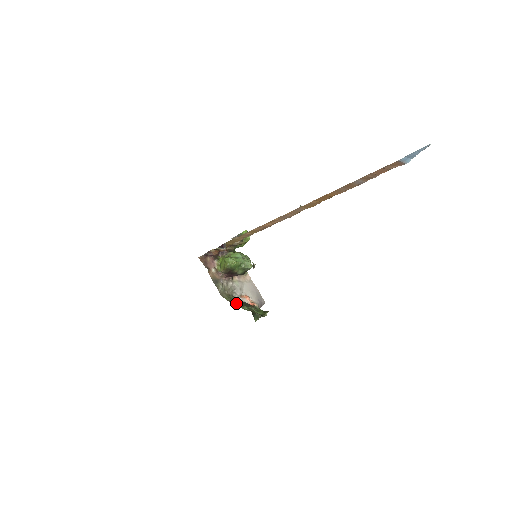
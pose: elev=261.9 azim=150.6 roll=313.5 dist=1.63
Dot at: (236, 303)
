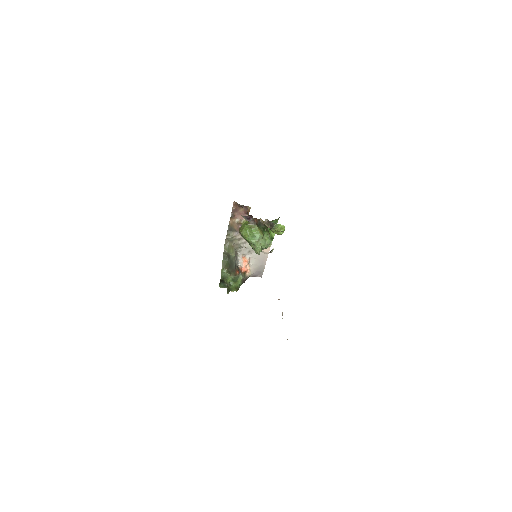
Dot at: (225, 260)
